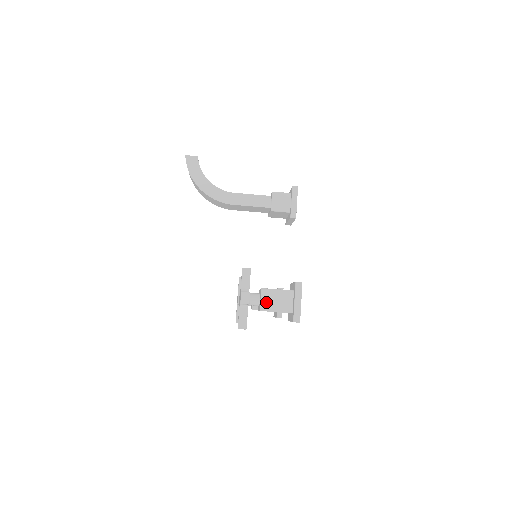
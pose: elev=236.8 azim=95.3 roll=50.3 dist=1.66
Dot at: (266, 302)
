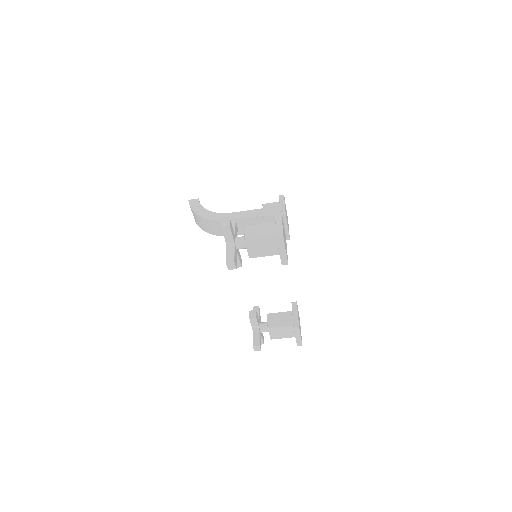
Dot at: (250, 234)
